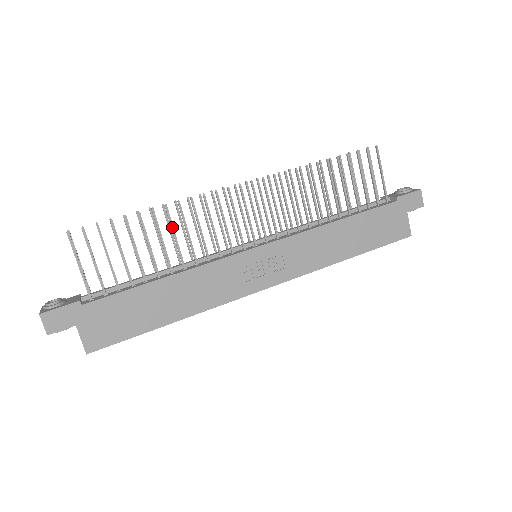
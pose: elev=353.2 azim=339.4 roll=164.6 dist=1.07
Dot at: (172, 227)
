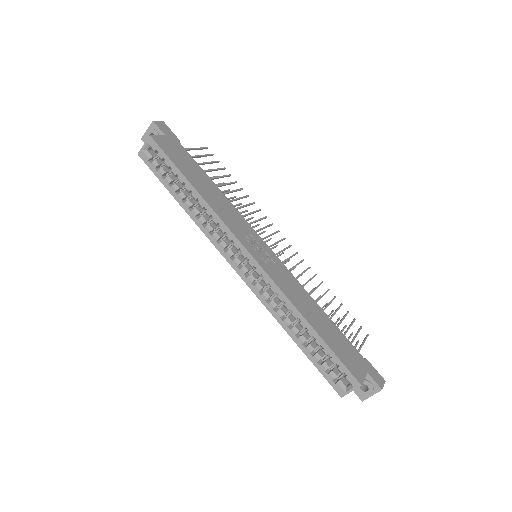
Dot at: (241, 198)
